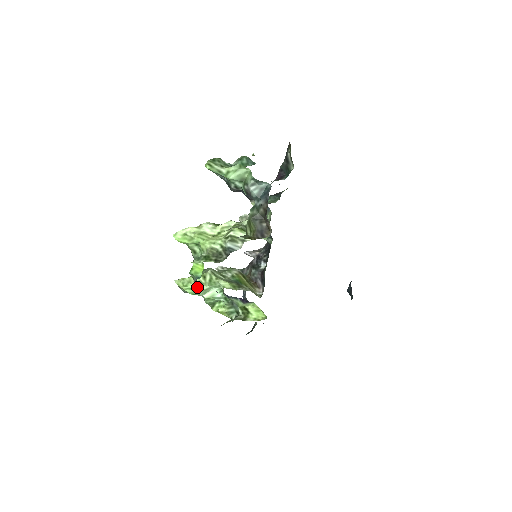
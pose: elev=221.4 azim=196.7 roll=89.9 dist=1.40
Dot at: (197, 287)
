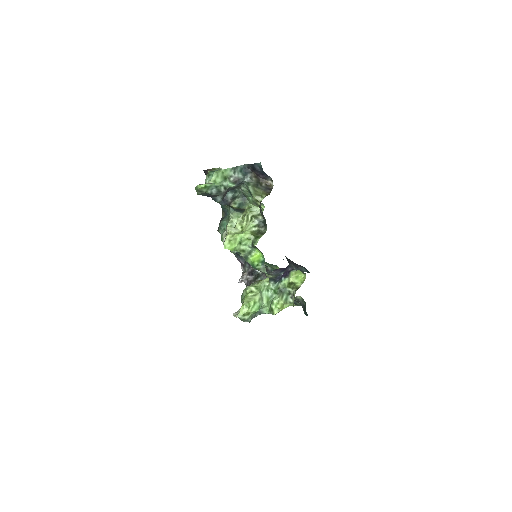
Dot at: (256, 299)
